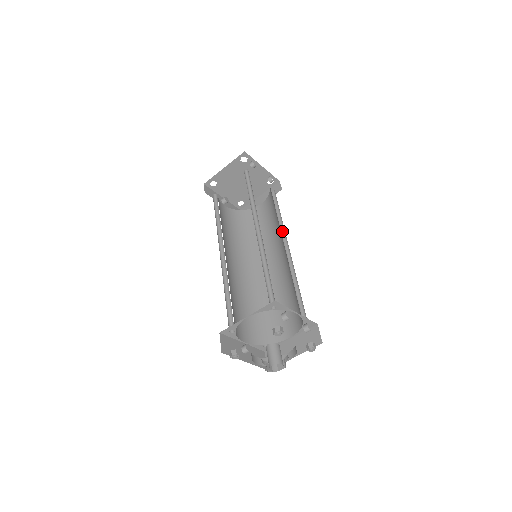
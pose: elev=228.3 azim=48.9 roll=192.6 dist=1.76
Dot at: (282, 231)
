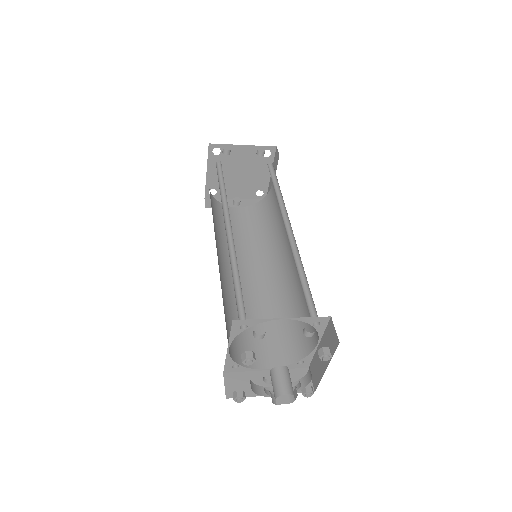
Dot at: (284, 208)
